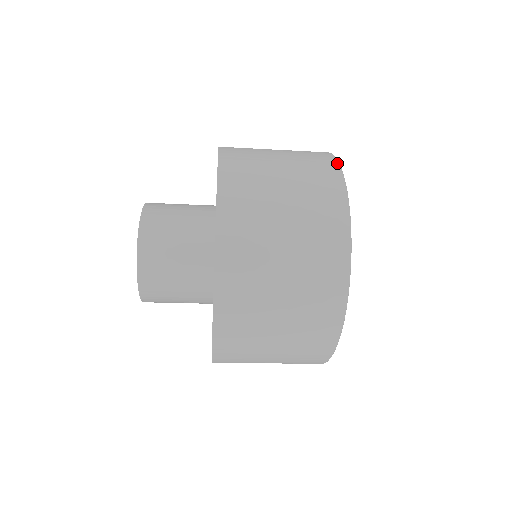
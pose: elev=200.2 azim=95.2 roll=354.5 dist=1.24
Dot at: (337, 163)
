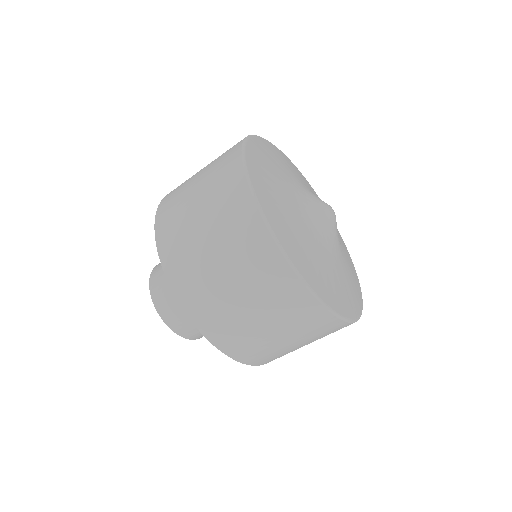
Dot at: occluded
